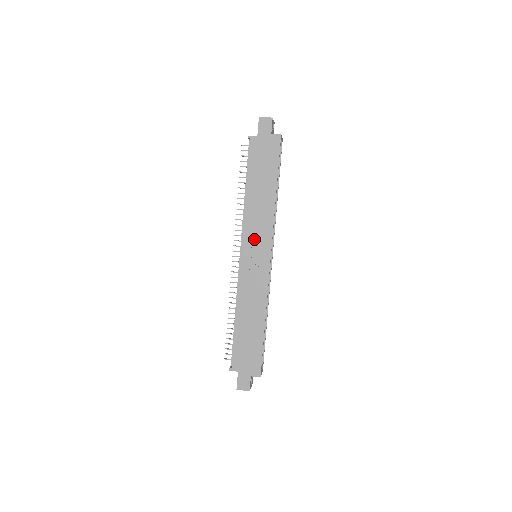
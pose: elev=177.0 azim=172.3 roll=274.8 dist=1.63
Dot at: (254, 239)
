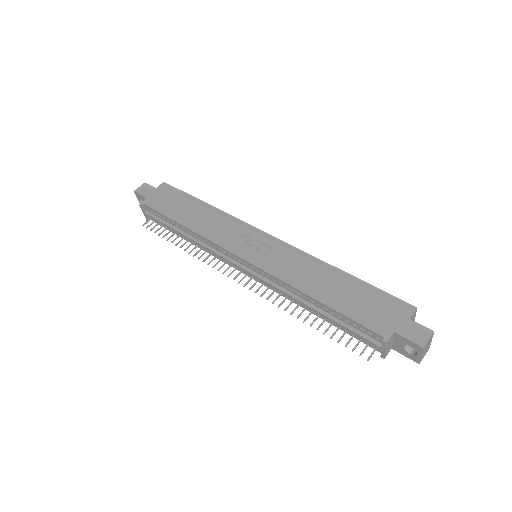
Dot at: (235, 239)
